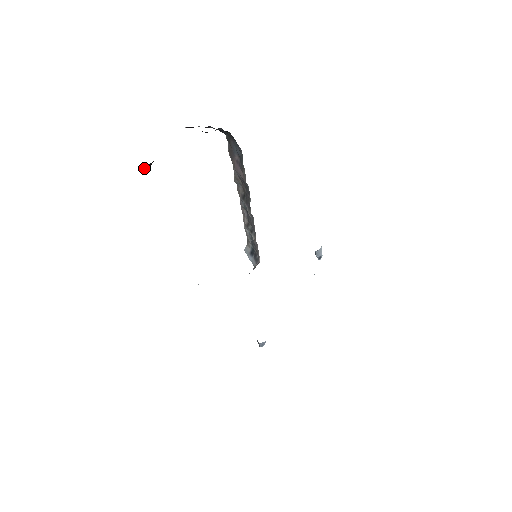
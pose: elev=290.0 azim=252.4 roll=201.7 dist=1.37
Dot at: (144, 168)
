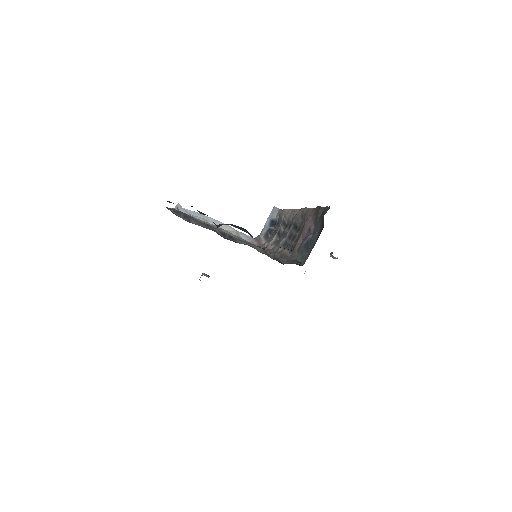
Dot at: occluded
